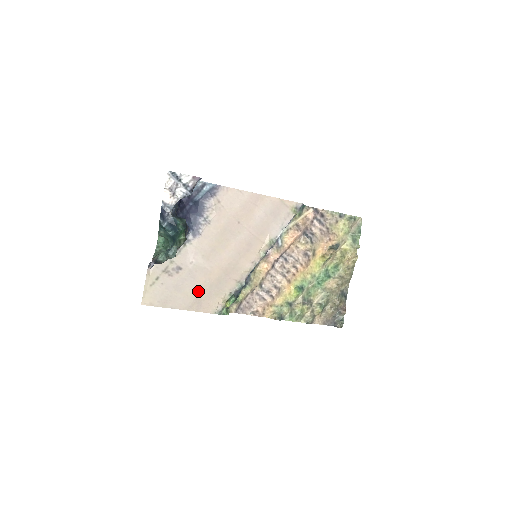
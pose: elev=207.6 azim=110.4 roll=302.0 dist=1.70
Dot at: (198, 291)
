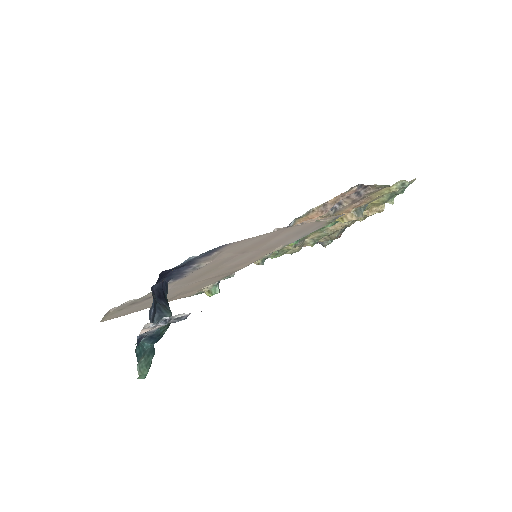
Dot at: (173, 296)
